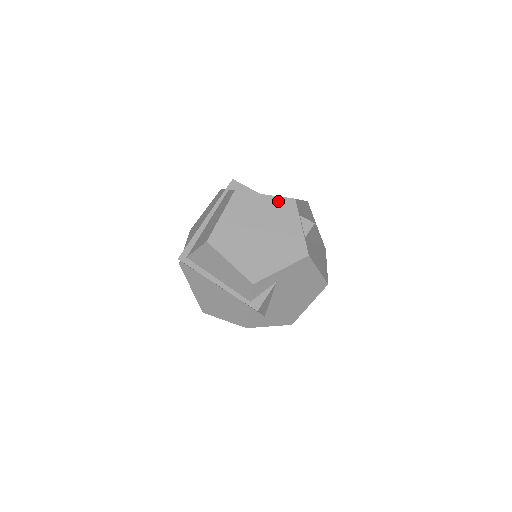
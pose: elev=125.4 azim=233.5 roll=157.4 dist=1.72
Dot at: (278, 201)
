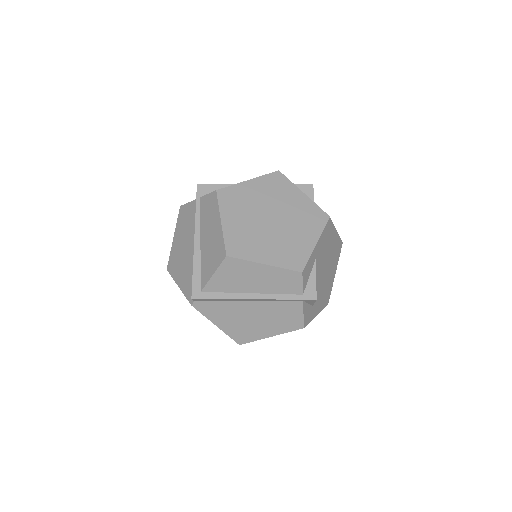
Dot at: (265, 180)
